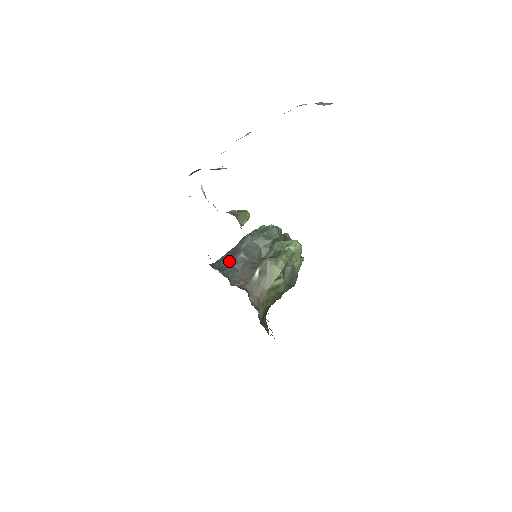
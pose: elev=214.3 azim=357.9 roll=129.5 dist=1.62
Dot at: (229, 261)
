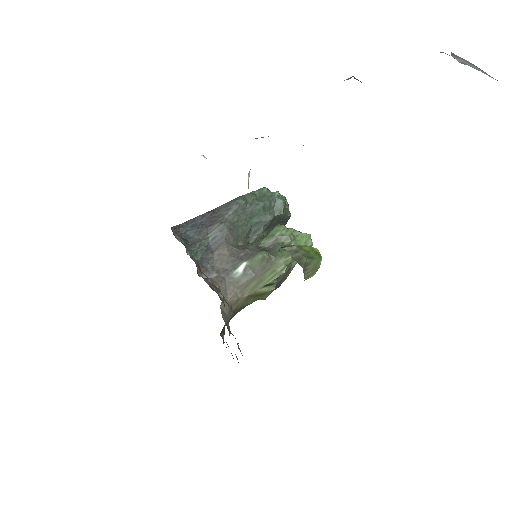
Dot at: (203, 232)
